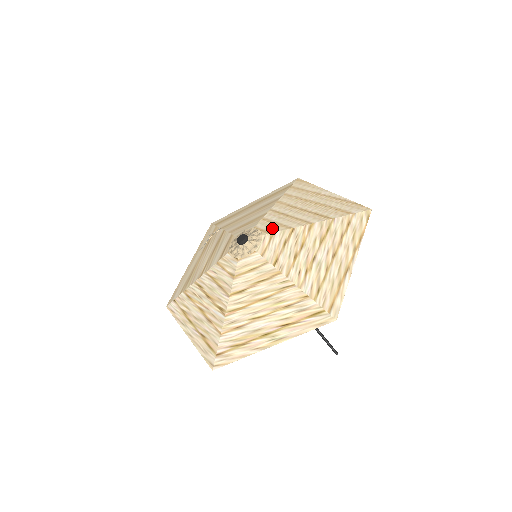
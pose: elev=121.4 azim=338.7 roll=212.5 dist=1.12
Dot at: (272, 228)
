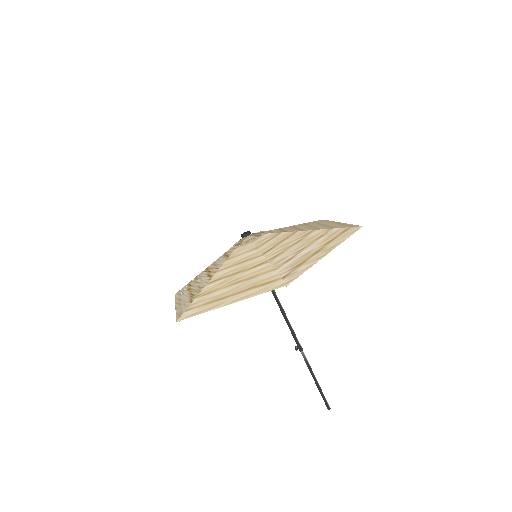
Dot at: occluded
